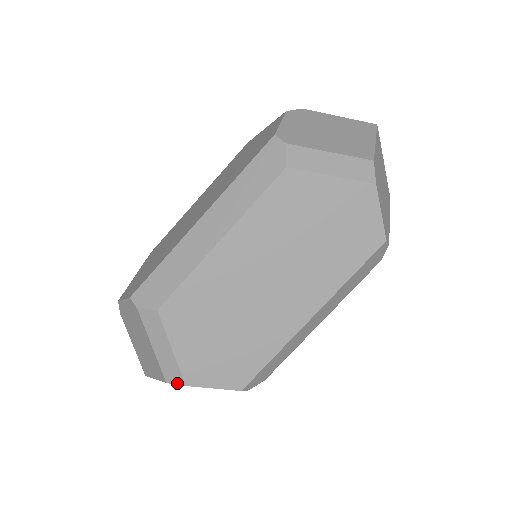
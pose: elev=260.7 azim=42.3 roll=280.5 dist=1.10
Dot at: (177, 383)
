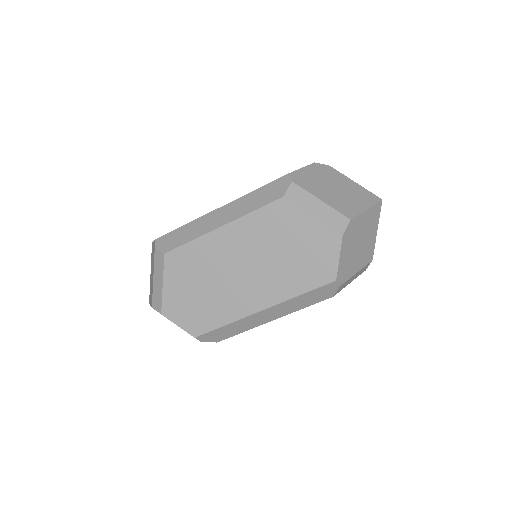
Dot at: (157, 310)
